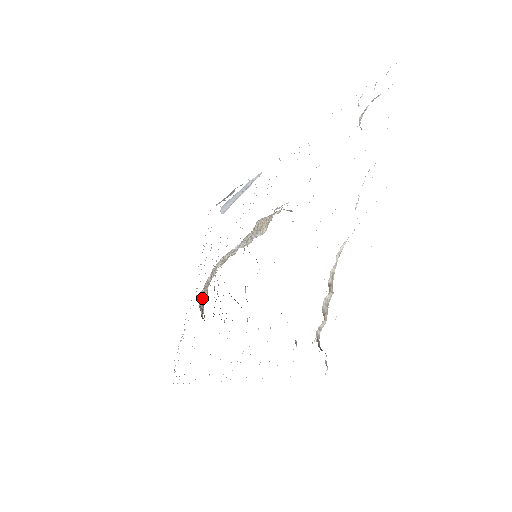
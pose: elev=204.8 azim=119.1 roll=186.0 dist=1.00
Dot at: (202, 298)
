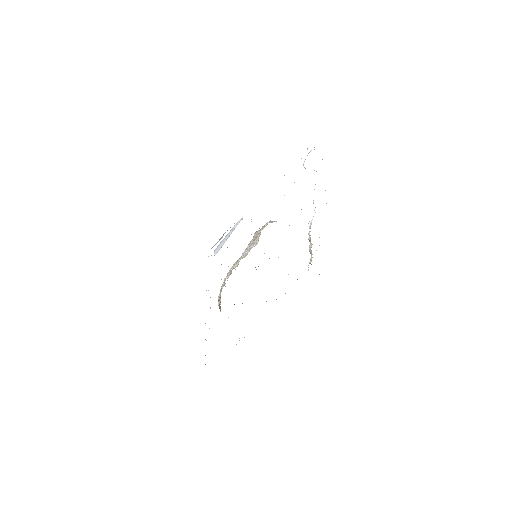
Dot at: (219, 301)
